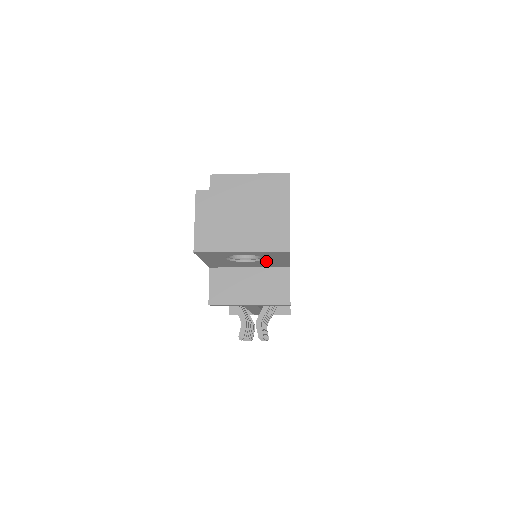
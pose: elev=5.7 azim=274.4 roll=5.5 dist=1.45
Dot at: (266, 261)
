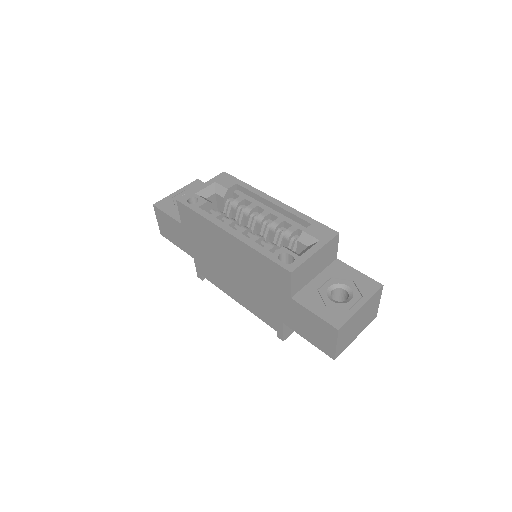
Dot at: occluded
